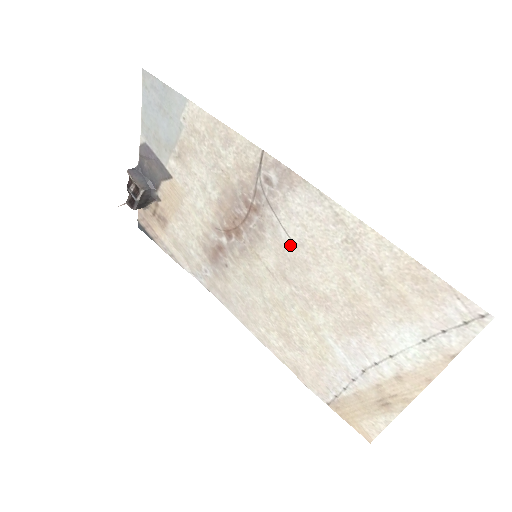
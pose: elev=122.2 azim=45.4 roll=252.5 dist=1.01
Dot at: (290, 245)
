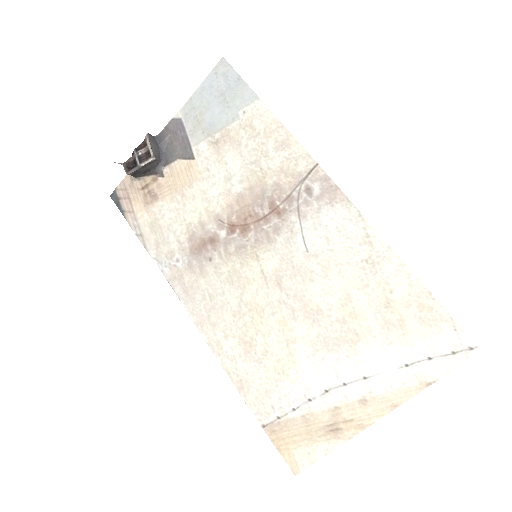
Dot at: (302, 253)
